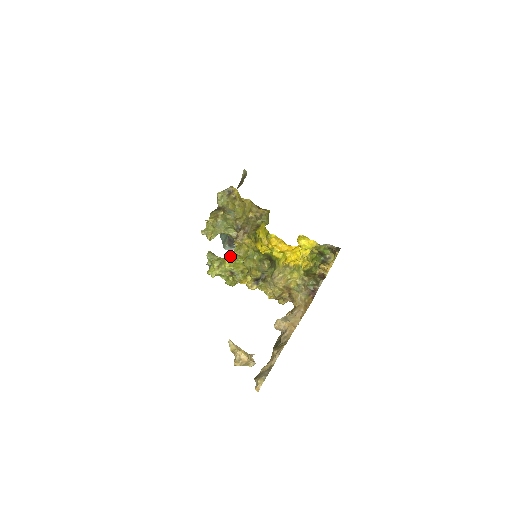
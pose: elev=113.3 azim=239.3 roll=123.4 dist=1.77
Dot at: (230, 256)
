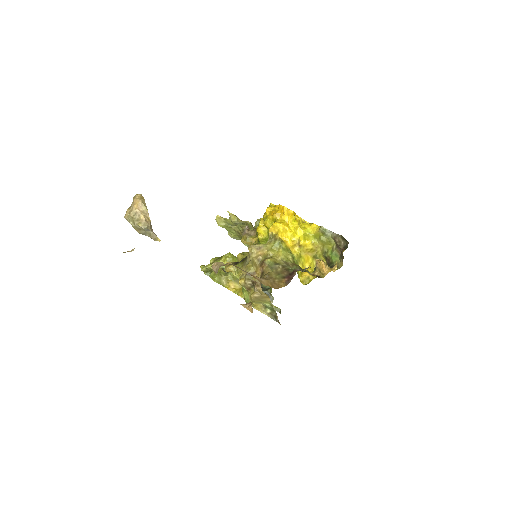
Dot at: occluded
